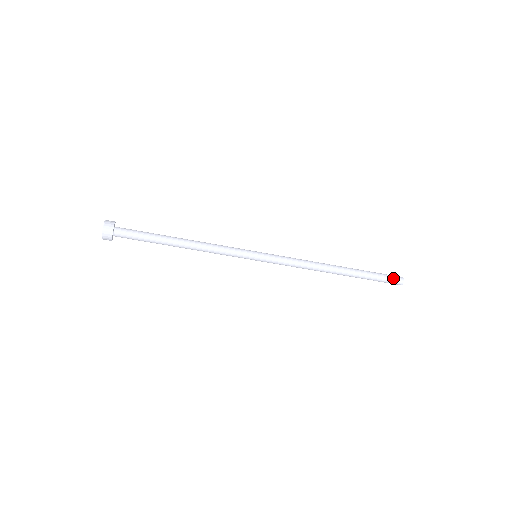
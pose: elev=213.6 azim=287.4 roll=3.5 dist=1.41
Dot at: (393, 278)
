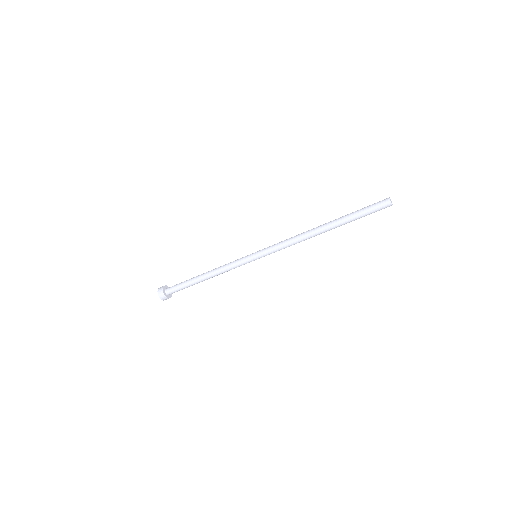
Dot at: (377, 203)
